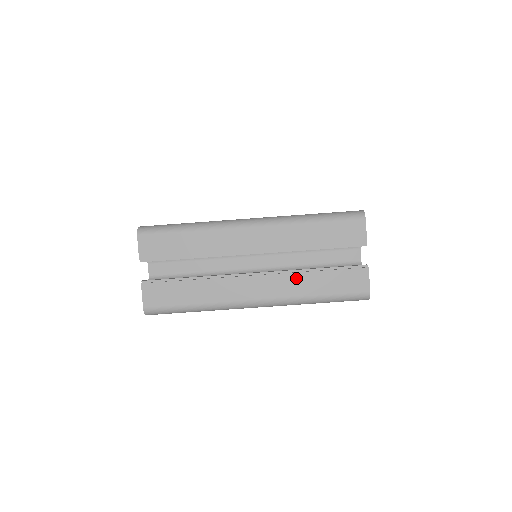
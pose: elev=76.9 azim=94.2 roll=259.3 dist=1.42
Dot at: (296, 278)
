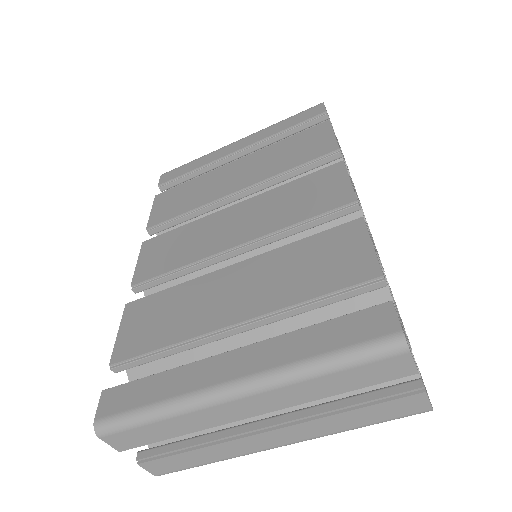
Dot at: (324, 422)
